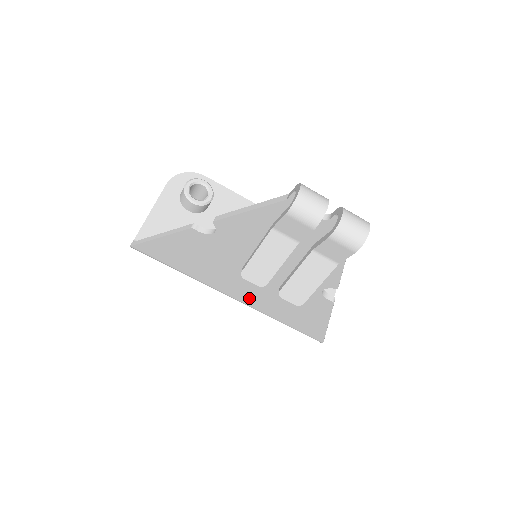
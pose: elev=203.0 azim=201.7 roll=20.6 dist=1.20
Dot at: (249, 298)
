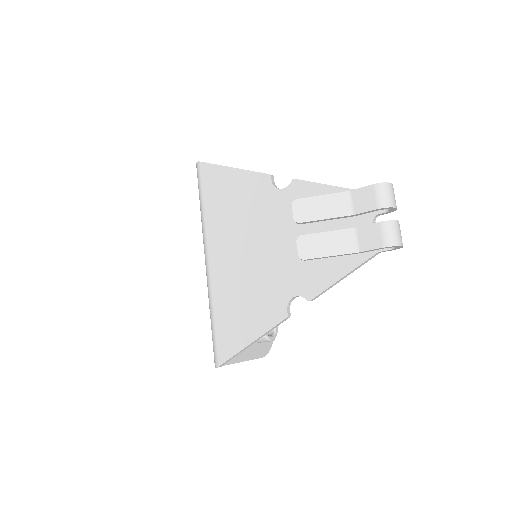
Dot at: (222, 271)
